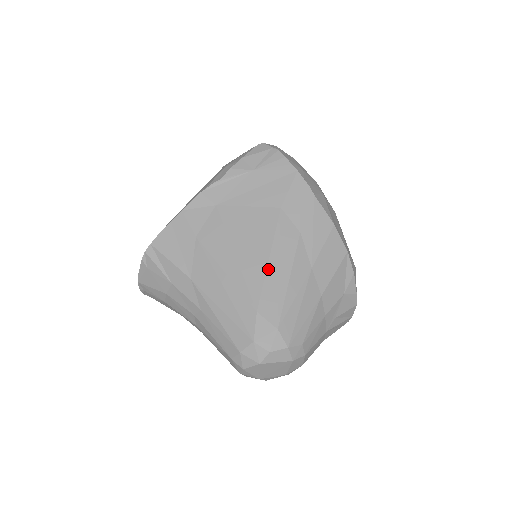
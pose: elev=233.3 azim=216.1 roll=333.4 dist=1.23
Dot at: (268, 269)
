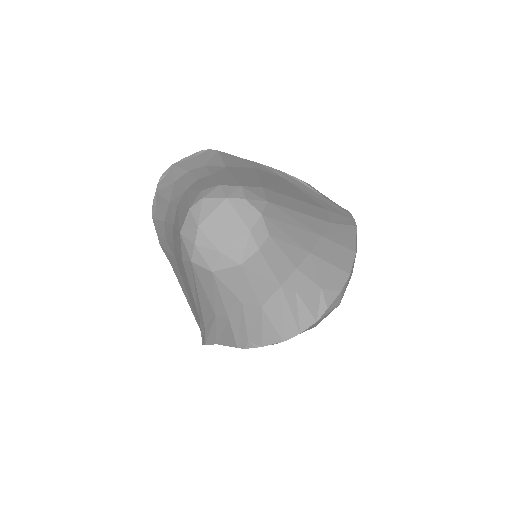
Dot at: (292, 198)
